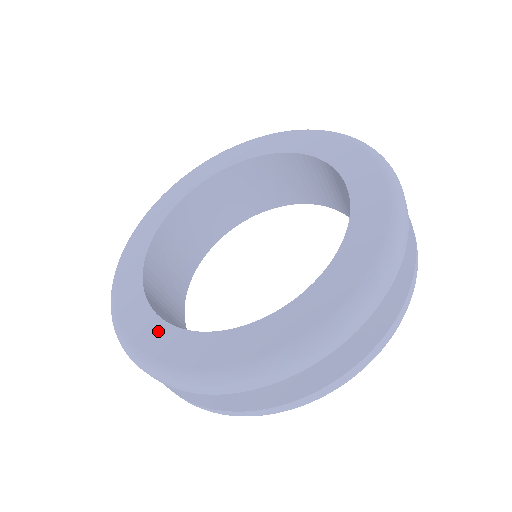
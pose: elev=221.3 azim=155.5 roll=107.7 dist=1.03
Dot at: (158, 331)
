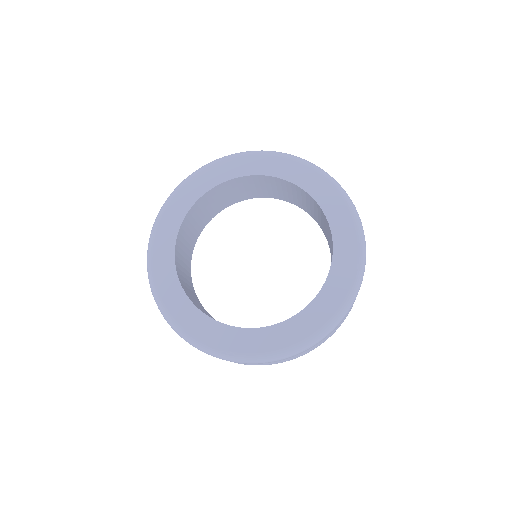
Dot at: (232, 334)
